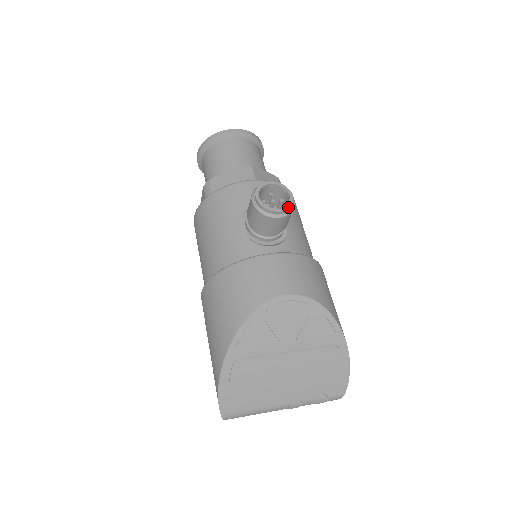
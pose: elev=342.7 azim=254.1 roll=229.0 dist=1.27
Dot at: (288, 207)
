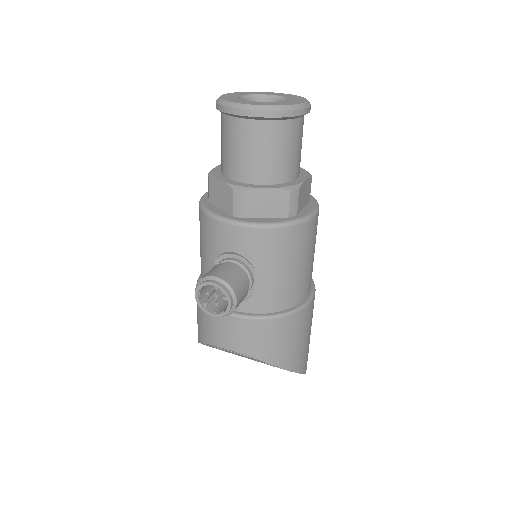
Dot at: (223, 315)
